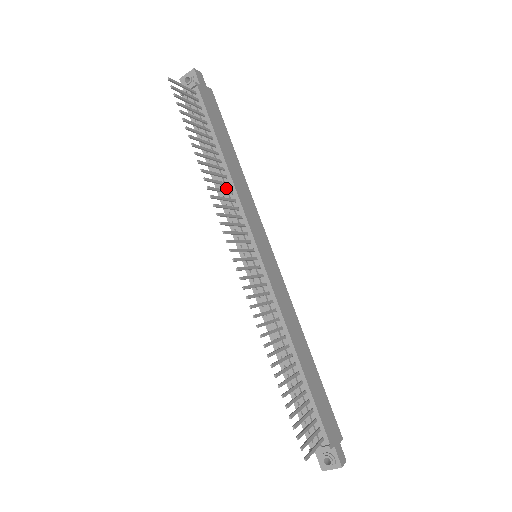
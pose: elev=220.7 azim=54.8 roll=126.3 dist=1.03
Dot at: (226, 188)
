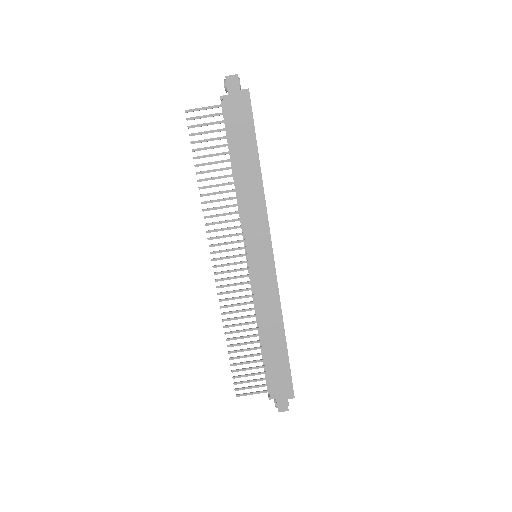
Dot at: (237, 199)
